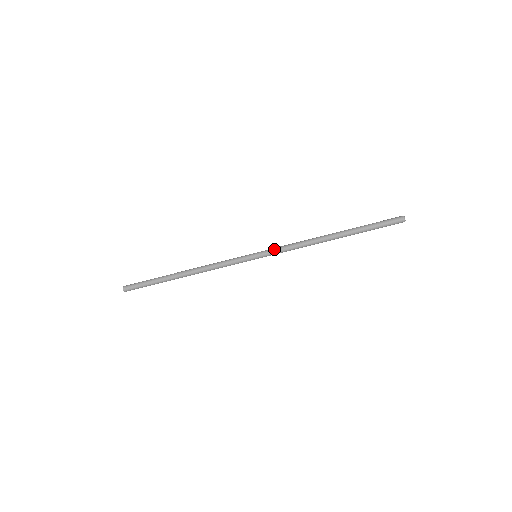
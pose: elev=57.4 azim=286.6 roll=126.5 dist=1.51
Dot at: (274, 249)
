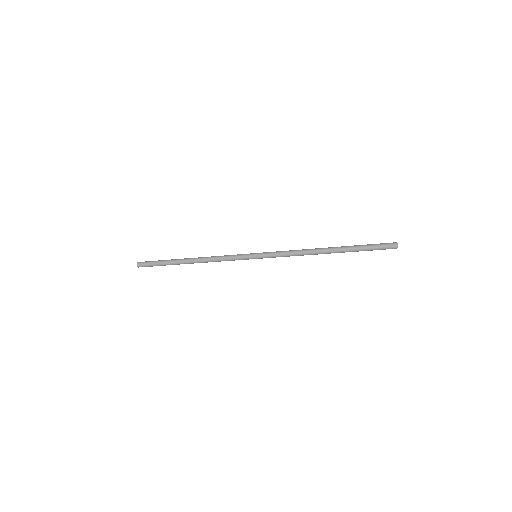
Dot at: (273, 254)
